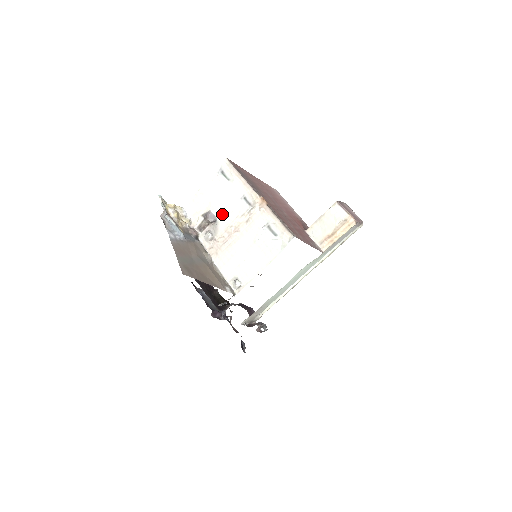
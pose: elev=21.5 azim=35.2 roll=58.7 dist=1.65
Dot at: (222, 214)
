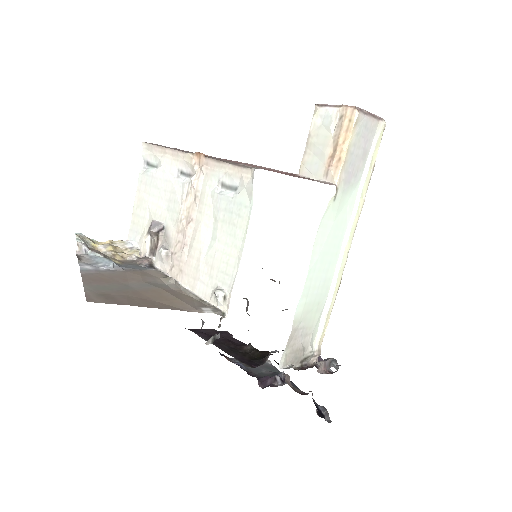
Dot at: (166, 214)
